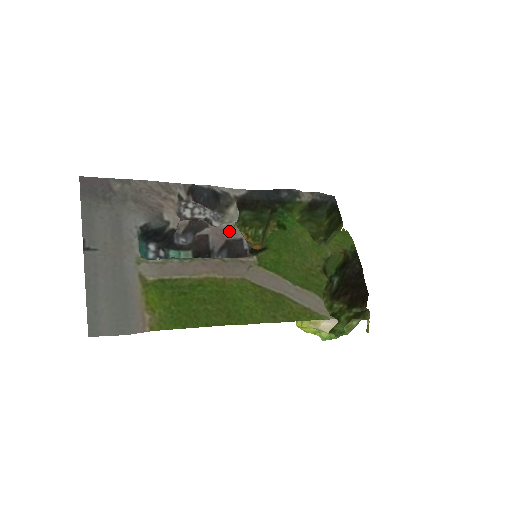
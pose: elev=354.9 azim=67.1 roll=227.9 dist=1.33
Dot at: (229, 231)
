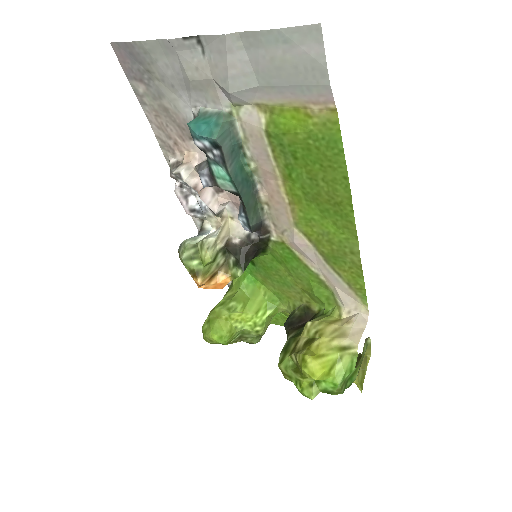
Dot at: (237, 211)
